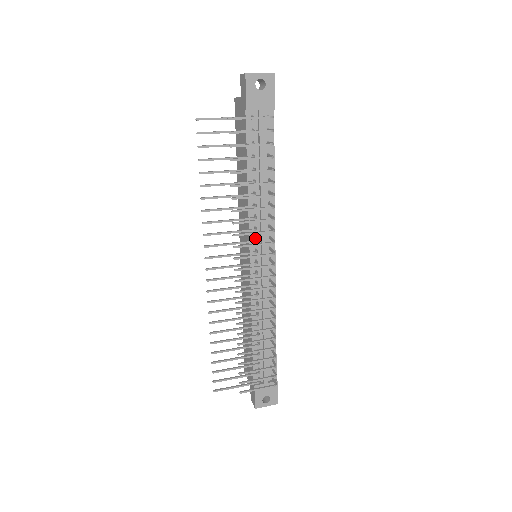
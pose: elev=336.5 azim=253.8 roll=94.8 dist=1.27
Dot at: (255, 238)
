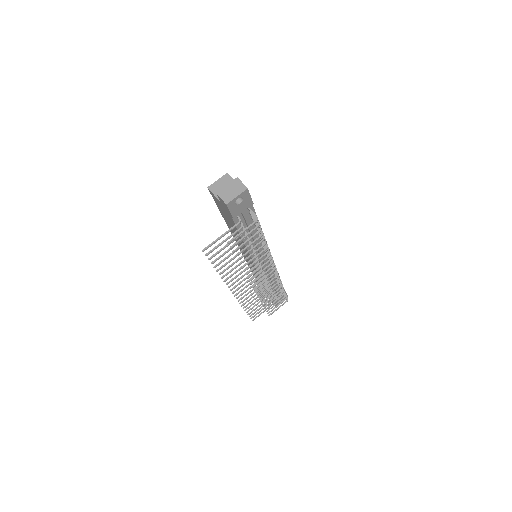
Dot at: occluded
